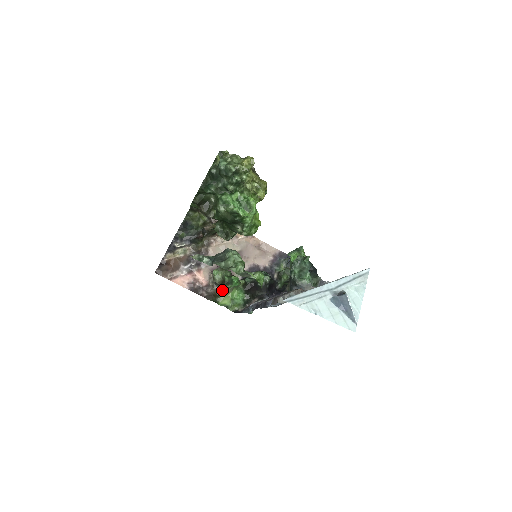
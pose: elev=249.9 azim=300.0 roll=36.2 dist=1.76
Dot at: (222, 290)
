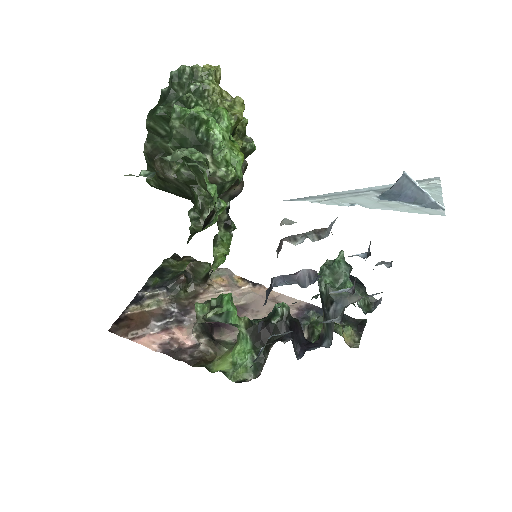
Dot at: (216, 348)
